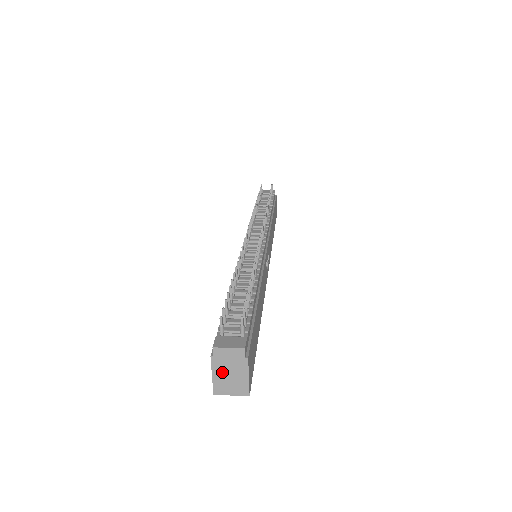
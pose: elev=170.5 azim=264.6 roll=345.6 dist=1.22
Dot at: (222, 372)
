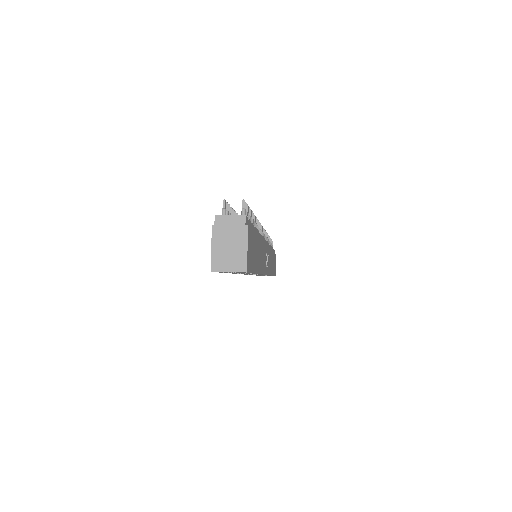
Dot at: (221, 243)
